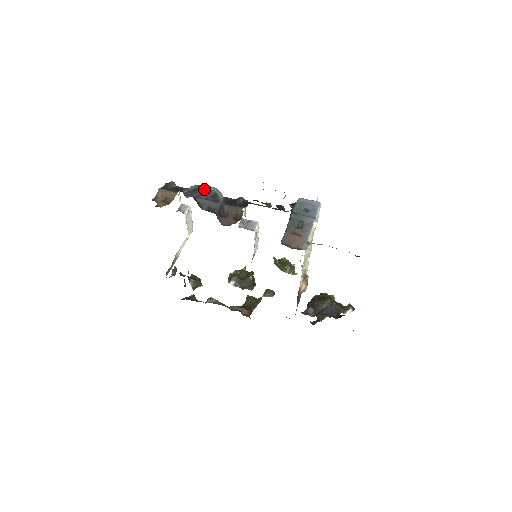
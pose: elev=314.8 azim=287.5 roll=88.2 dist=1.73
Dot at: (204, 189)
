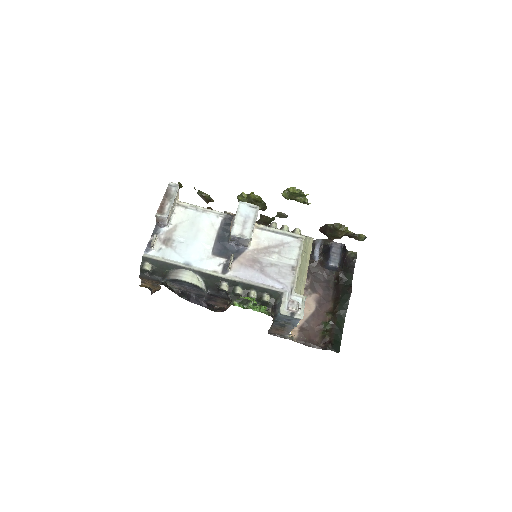
Dot at: occluded
